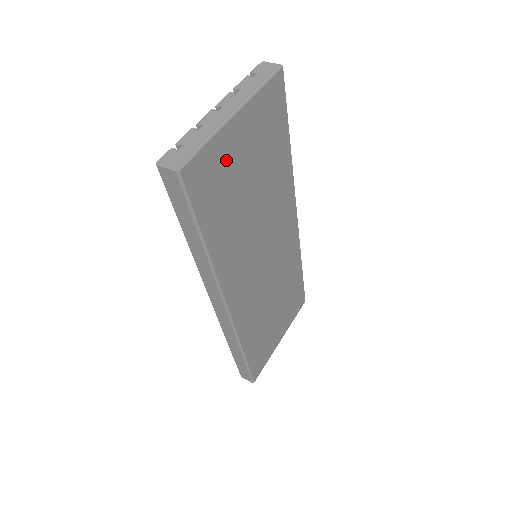
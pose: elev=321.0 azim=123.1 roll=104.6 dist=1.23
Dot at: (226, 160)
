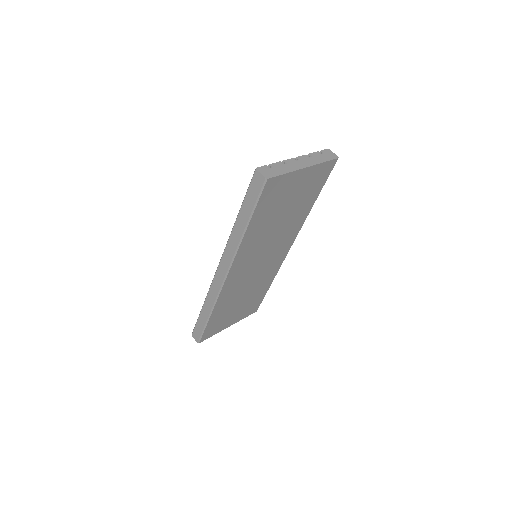
Dot at: (286, 188)
